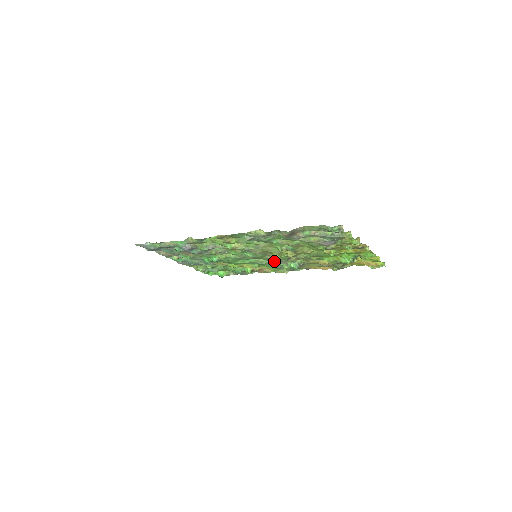
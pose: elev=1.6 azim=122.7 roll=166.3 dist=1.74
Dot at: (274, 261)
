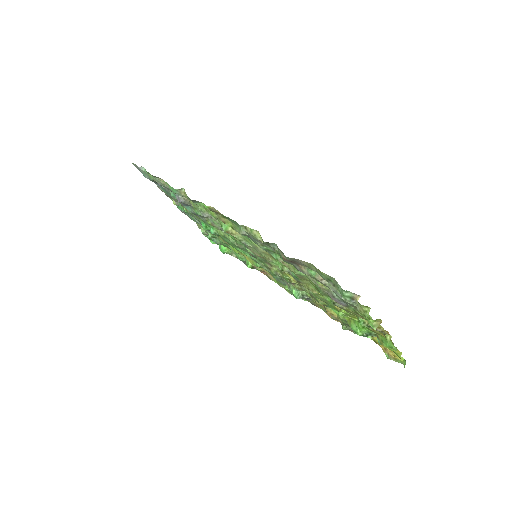
Dot at: (274, 274)
